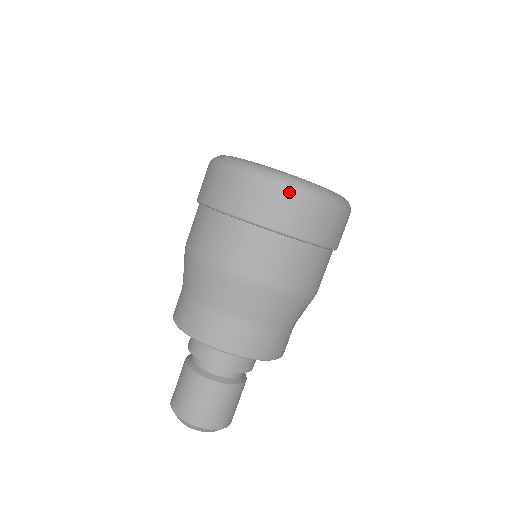
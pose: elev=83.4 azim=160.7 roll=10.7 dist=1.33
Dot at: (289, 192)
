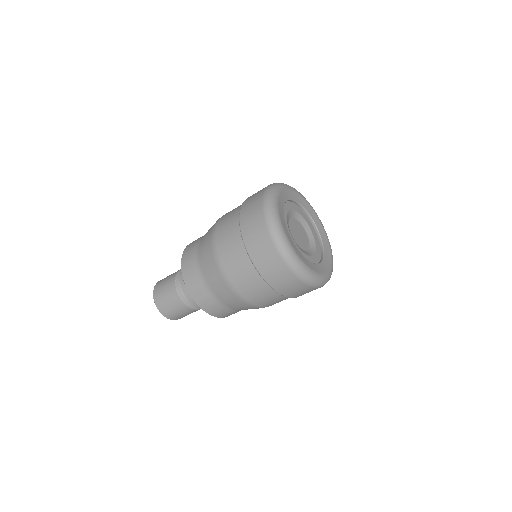
Dot at: (320, 287)
